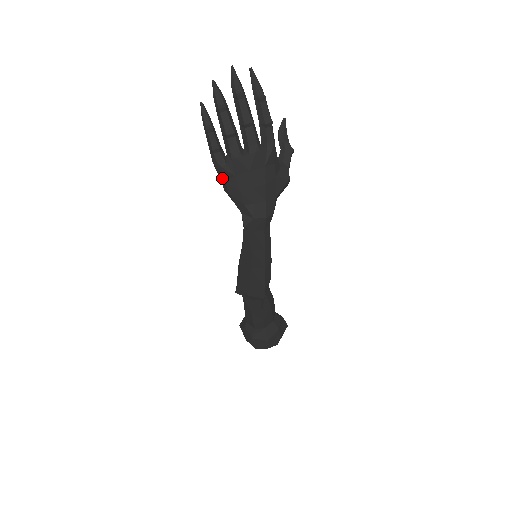
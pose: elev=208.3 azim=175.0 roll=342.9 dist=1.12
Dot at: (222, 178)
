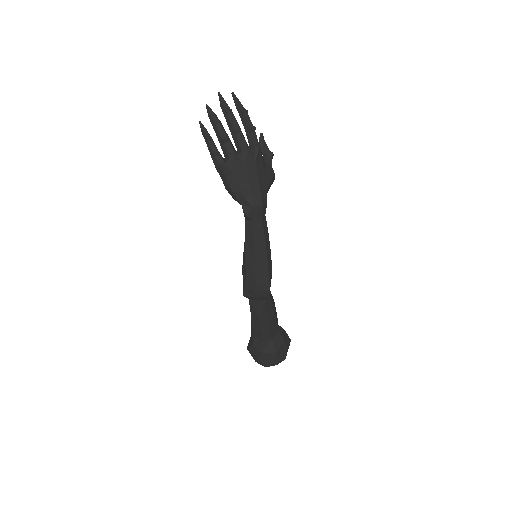
Dot at: (223, 177)
